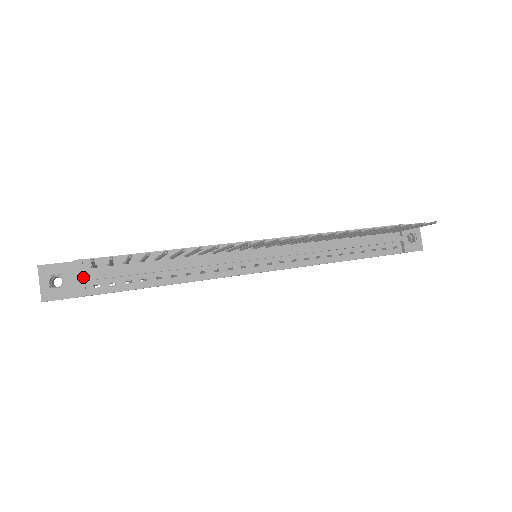
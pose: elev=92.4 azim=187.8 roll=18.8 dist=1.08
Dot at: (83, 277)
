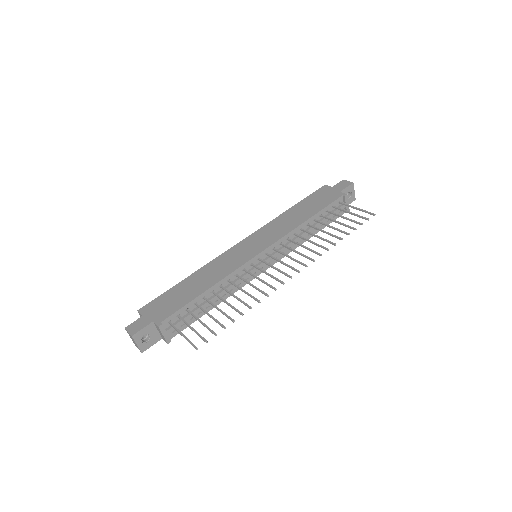
Dot at: (166, 333)
